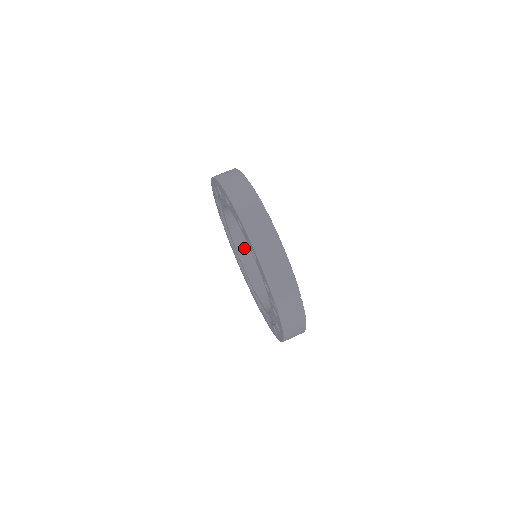
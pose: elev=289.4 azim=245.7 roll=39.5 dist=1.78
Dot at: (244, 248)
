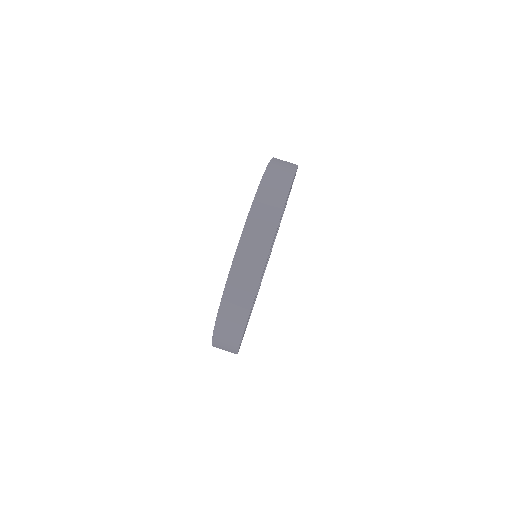
Dot at: occluded
